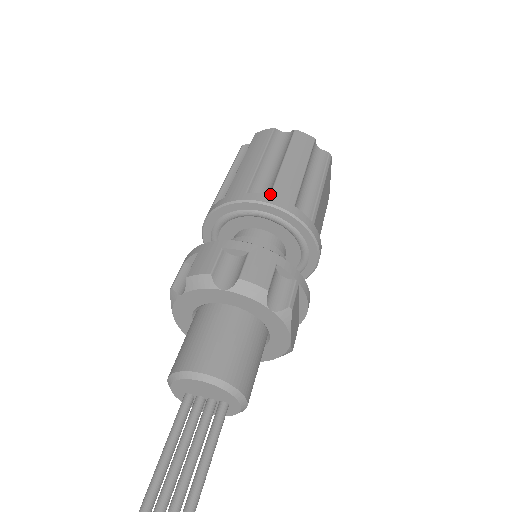
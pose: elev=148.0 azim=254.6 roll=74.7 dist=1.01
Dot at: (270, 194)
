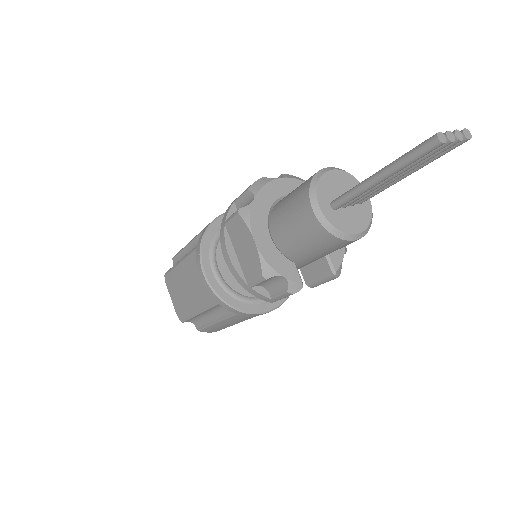
Dot at: occluded
